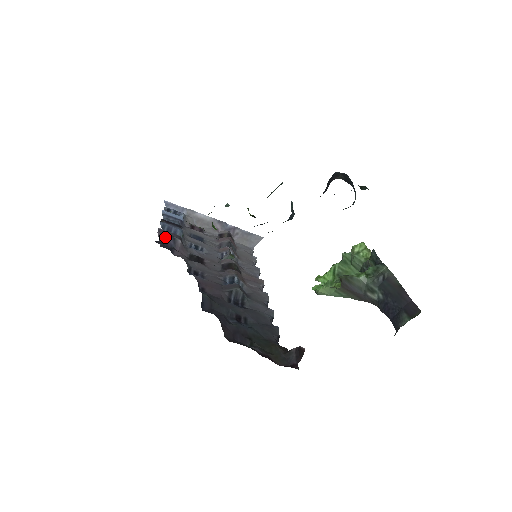
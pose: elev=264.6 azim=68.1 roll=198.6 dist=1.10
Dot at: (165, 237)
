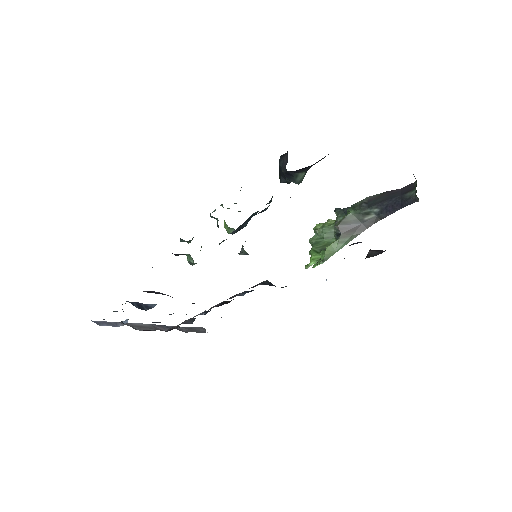
Dot at: (152, 292)
